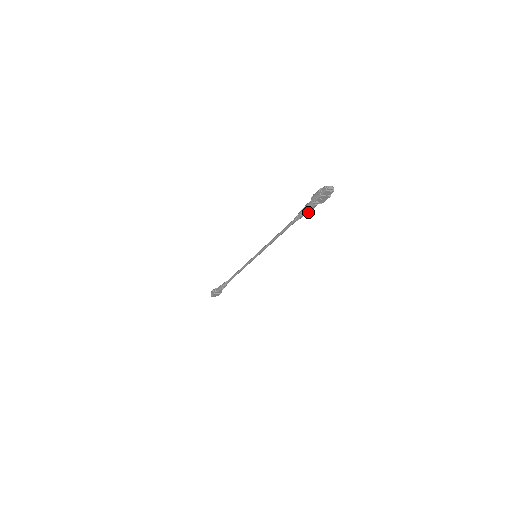
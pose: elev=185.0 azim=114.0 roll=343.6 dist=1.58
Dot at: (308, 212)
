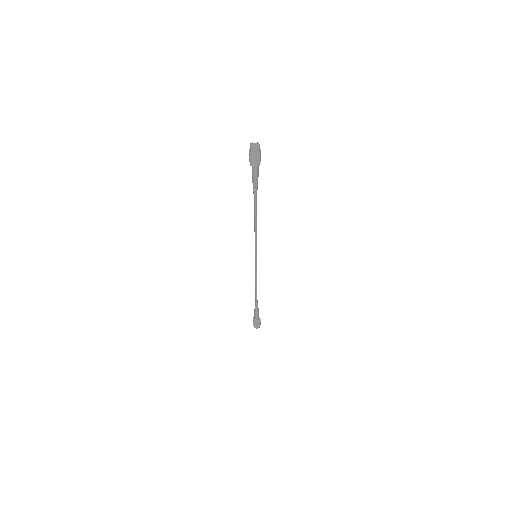
Dot at: (256, 179)
